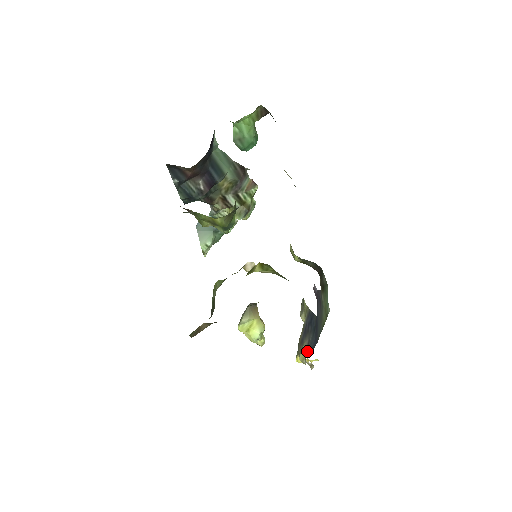
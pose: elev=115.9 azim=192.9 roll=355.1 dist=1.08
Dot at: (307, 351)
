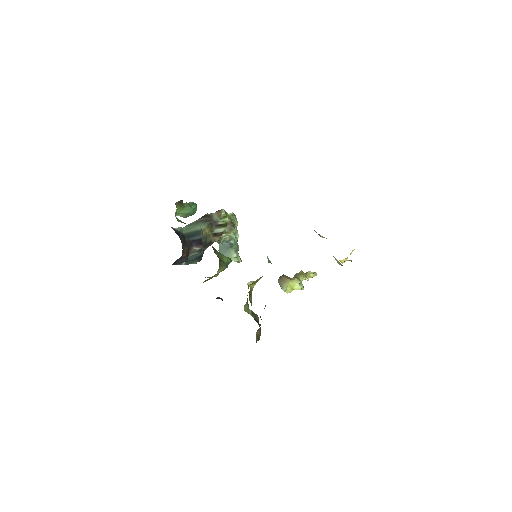
Dot at: occluded
